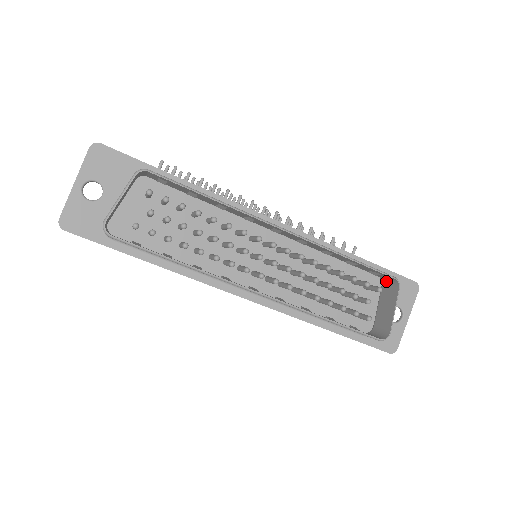
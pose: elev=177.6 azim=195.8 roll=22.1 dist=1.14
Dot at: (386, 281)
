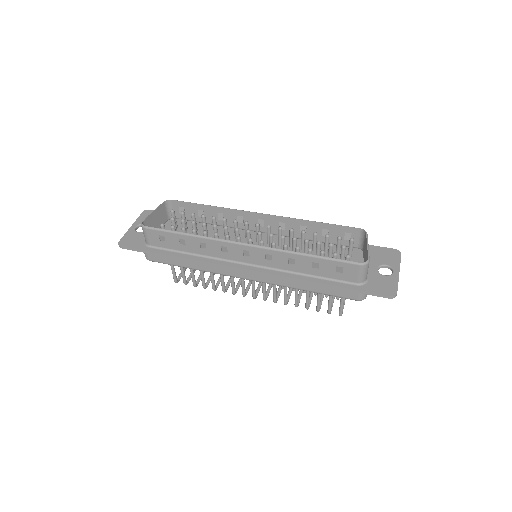
Dot at: (362, 244)
